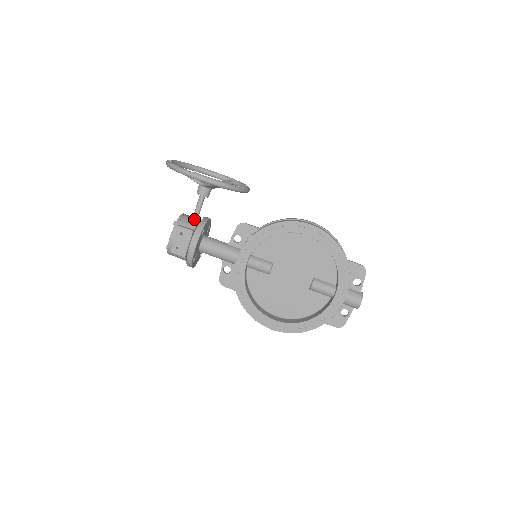
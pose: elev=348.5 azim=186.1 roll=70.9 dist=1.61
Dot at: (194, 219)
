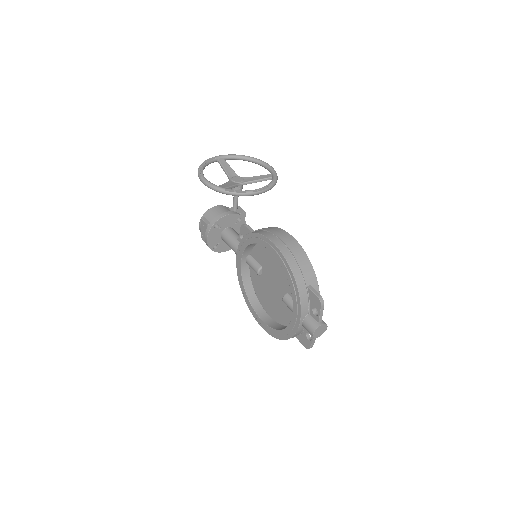
Dot at: (218, 213)
